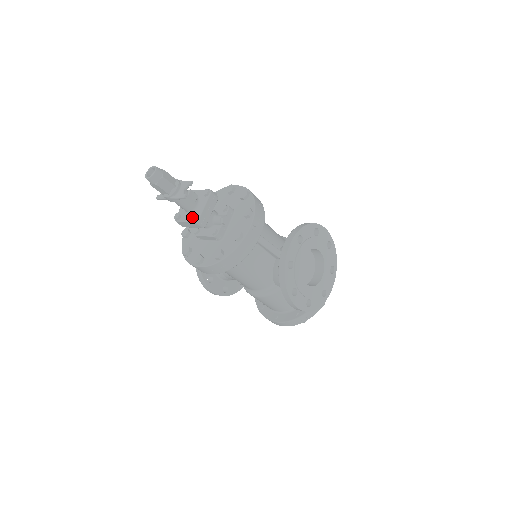
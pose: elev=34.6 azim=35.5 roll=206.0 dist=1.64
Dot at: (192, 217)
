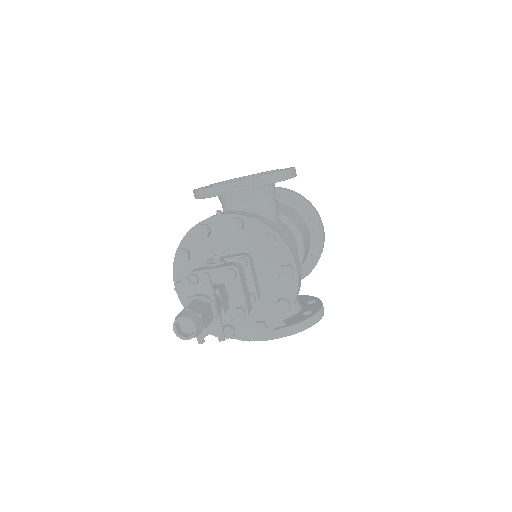
Dot at: occluded
